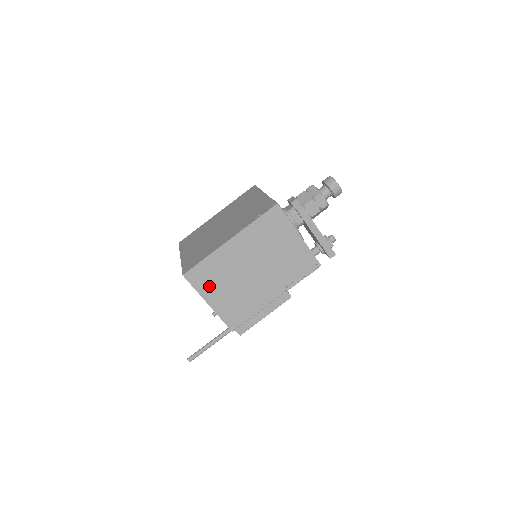
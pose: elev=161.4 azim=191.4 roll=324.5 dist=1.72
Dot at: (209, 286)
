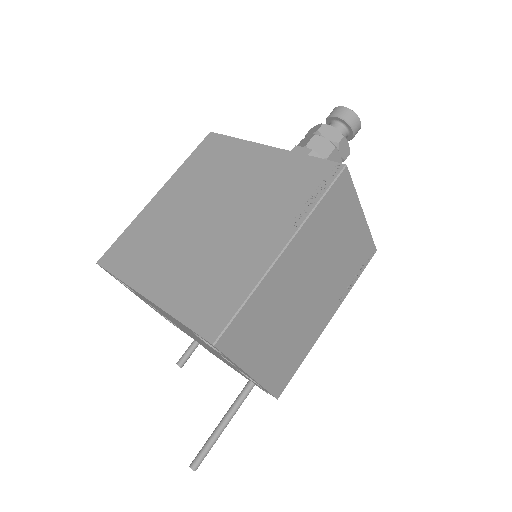
Dot at: (252, 344)
